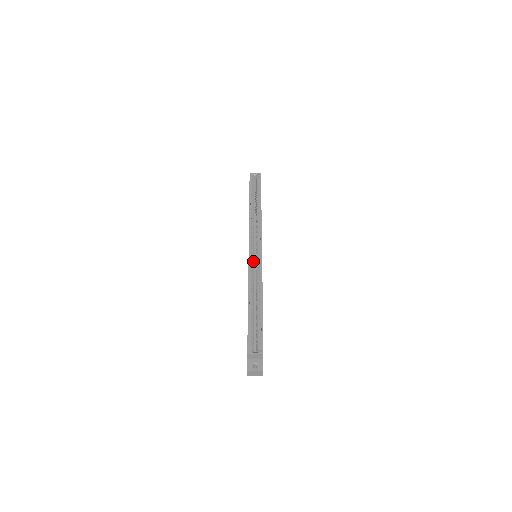
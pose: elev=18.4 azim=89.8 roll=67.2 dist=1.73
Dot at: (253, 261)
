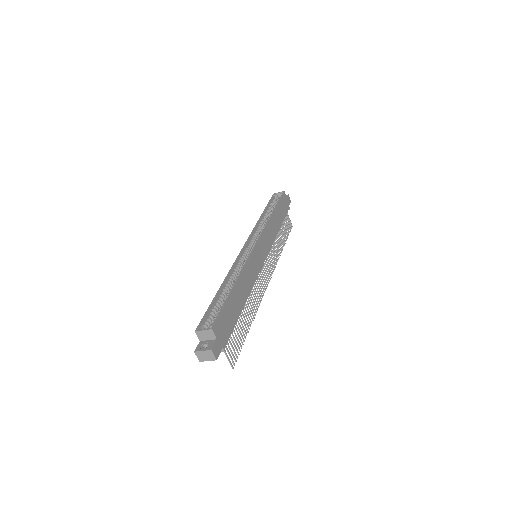
Dot at: (244, 255)
